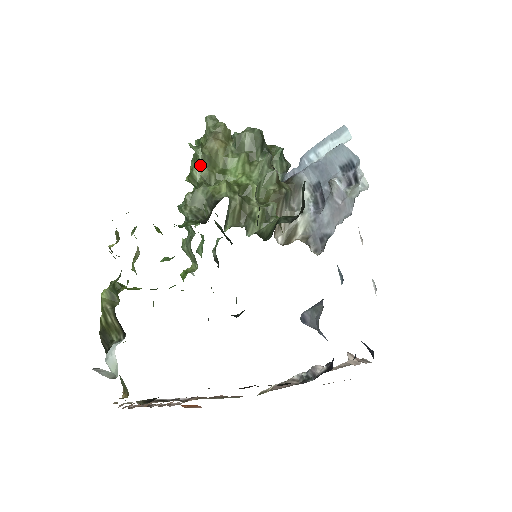
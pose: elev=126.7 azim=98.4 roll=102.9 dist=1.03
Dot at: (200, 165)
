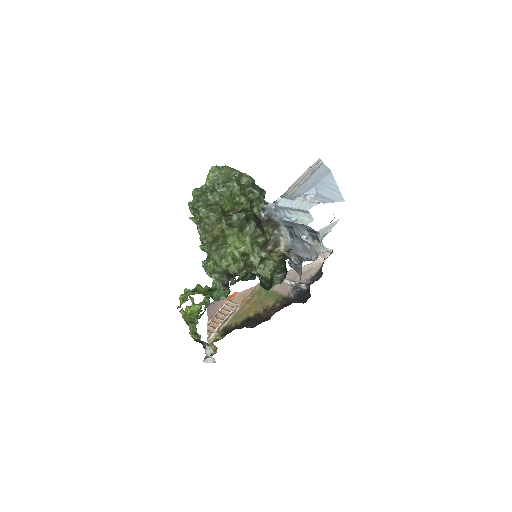
Dot at: (209, 249)
